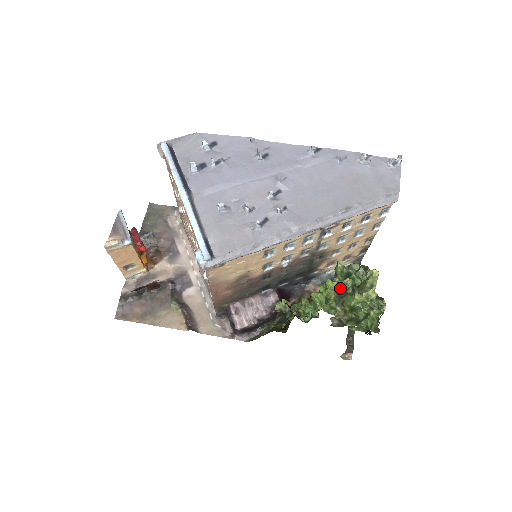
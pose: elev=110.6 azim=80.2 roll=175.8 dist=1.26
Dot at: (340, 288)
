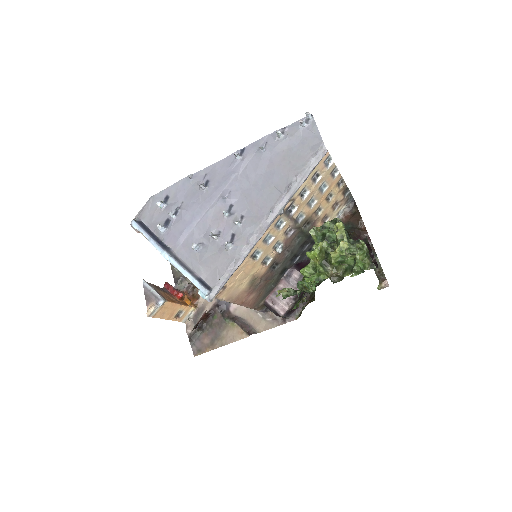
Dot at: (319, 253)
